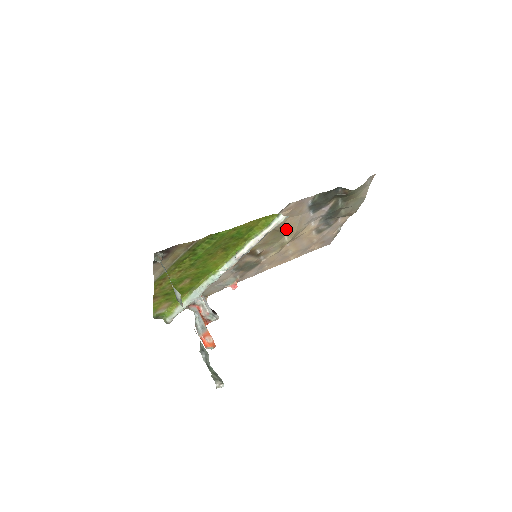
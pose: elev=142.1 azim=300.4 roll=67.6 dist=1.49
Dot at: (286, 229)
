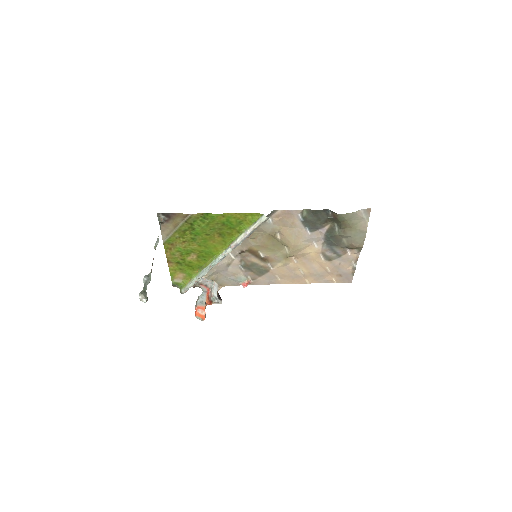
Dot at: (283, 238)
